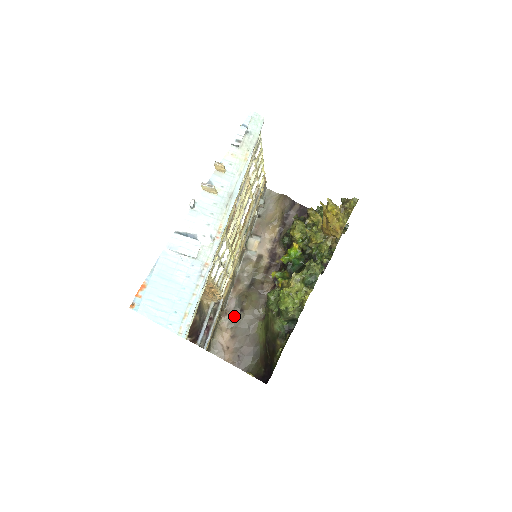
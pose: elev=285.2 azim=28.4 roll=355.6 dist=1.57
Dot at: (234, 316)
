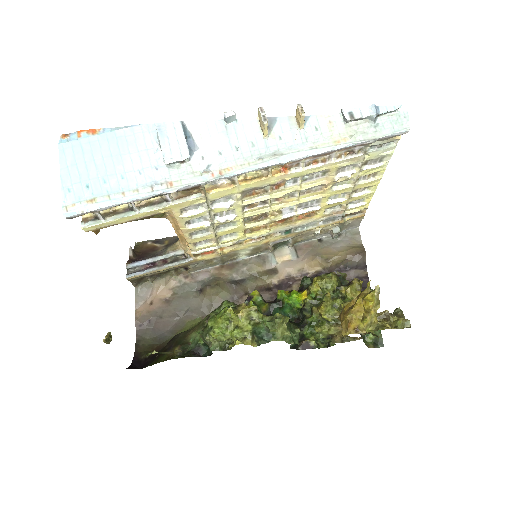
Dot at: (190, 287)
